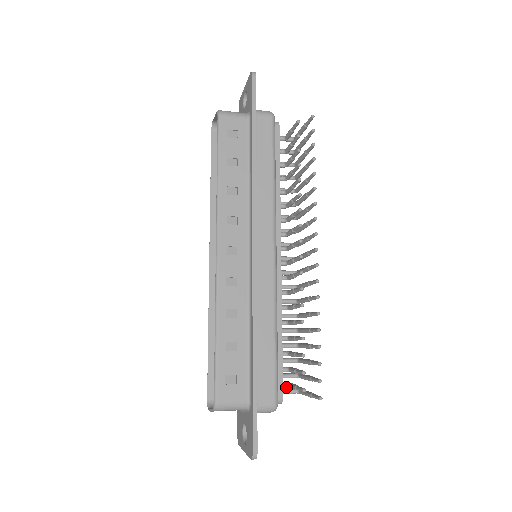
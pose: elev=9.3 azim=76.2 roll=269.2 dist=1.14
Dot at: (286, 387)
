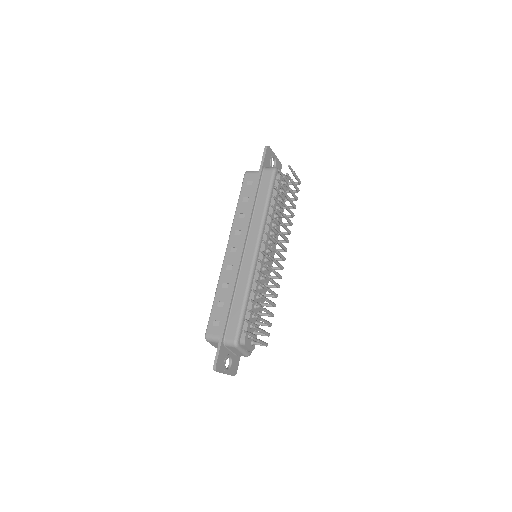
Dot at: occluded
